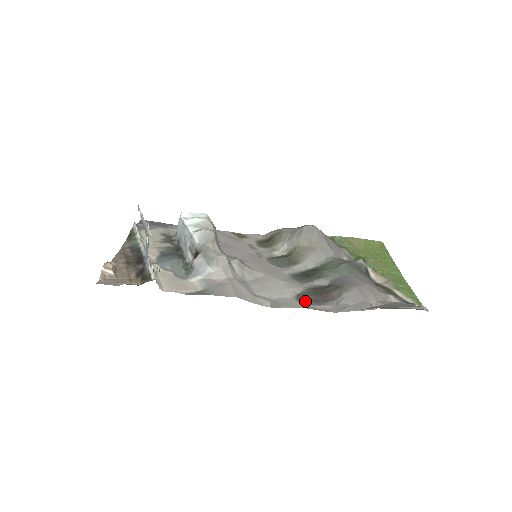
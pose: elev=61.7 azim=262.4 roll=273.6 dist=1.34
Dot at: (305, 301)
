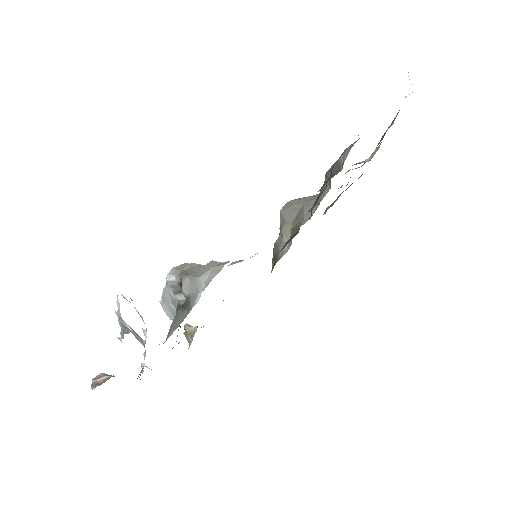
Dot at: occluded
